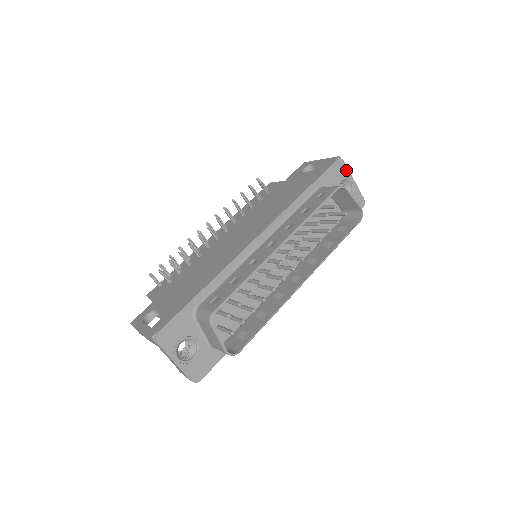
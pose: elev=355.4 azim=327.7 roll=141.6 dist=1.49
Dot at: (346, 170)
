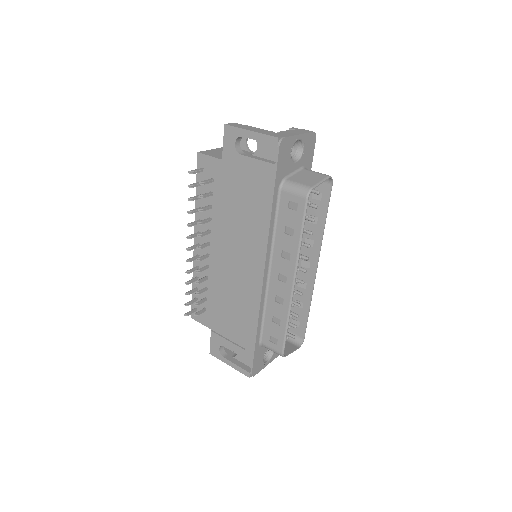
Dot at: (290, 140)
